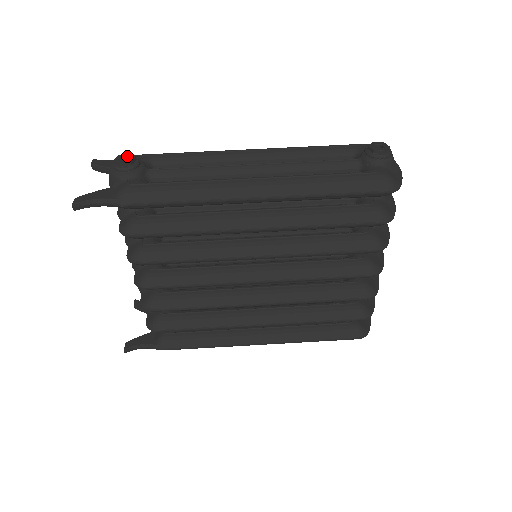
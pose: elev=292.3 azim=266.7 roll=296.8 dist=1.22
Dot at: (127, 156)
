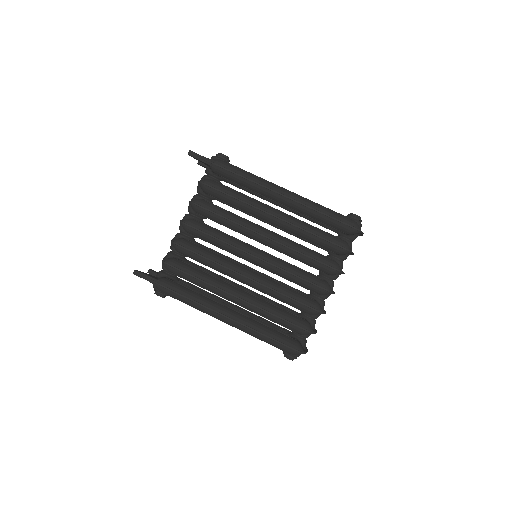
Dot at: occluded
